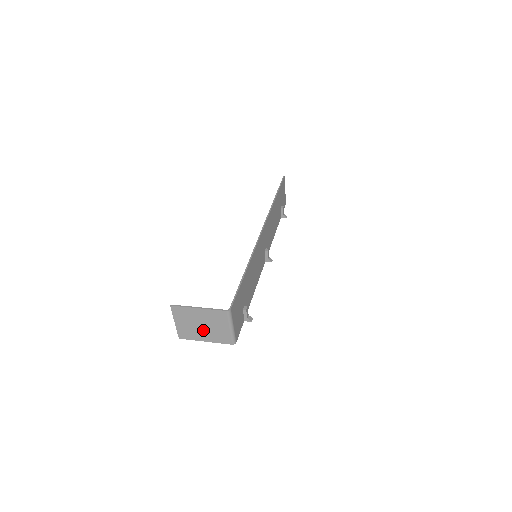
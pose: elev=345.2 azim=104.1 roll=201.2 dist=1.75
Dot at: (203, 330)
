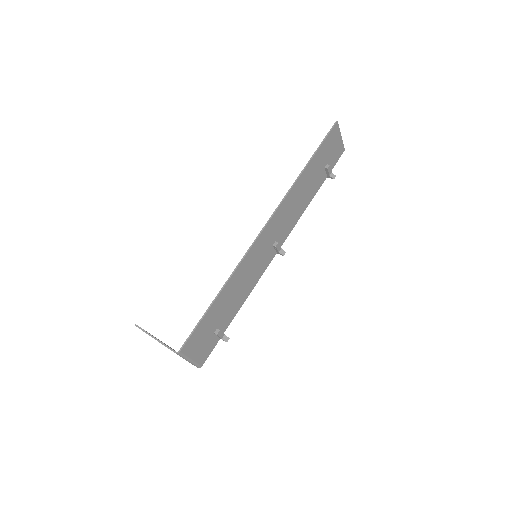
Dot at: occluded
